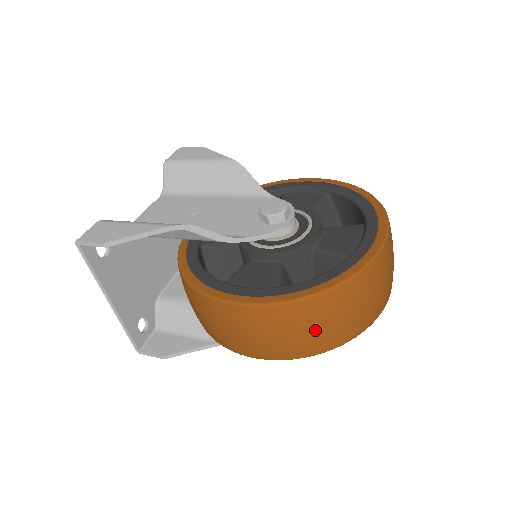
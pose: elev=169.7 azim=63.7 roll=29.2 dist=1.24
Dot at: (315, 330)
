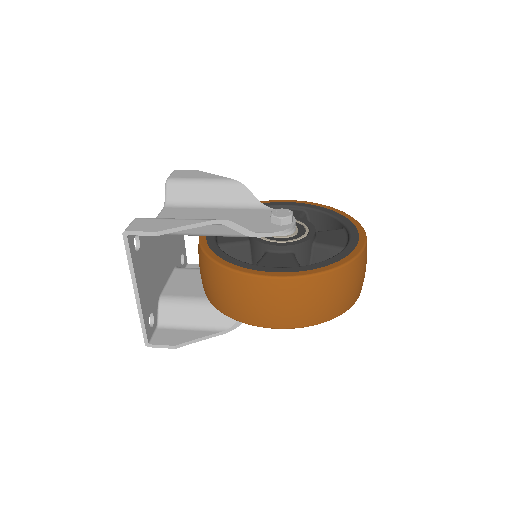
Dot at: (330, 299)
